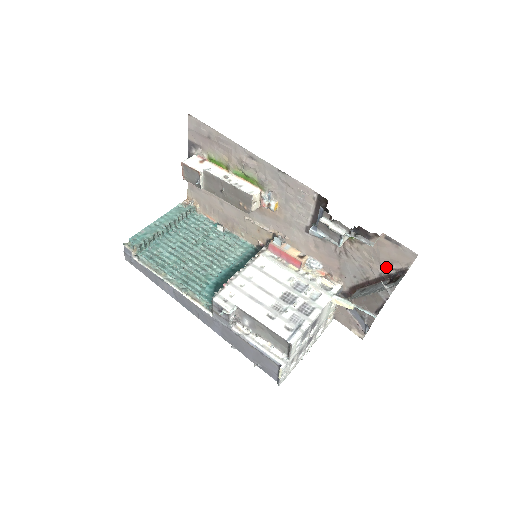
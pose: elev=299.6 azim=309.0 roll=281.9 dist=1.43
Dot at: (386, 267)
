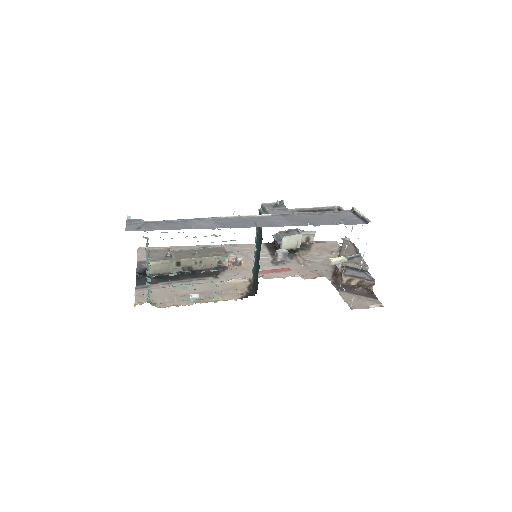
Dot at: (333, 254)
